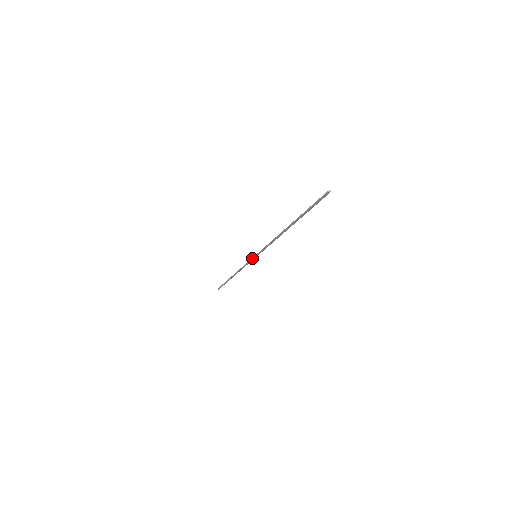
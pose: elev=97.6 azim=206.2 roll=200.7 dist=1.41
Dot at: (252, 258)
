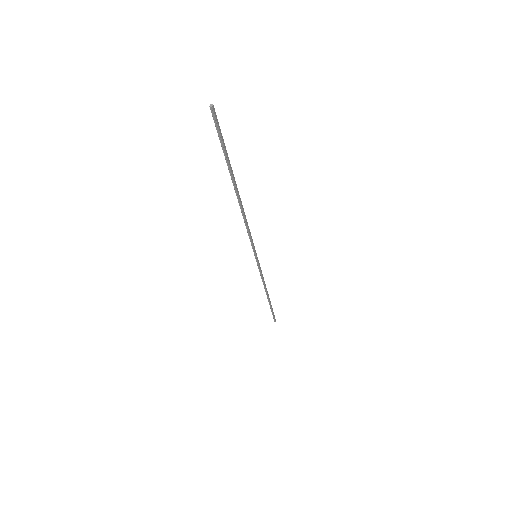
Dot at: occluded
